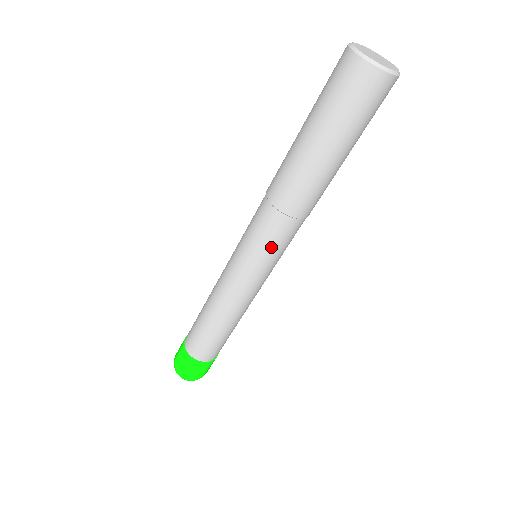
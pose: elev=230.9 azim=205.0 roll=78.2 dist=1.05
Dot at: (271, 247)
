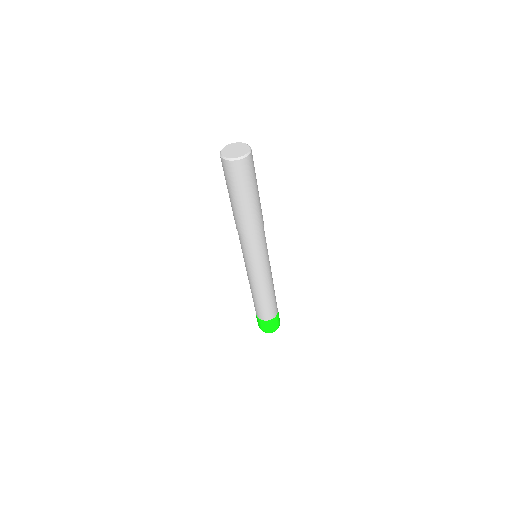
Dot at: (244, 250)
